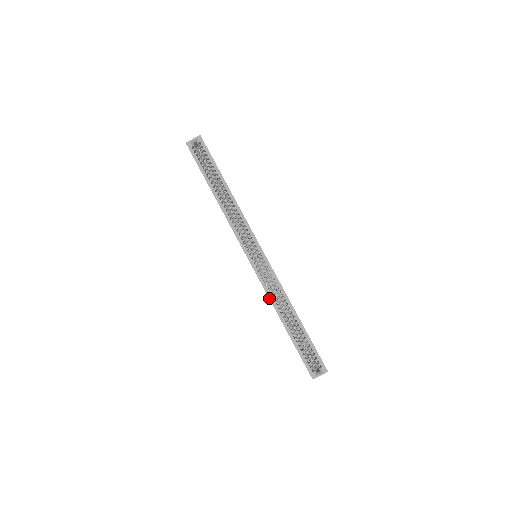
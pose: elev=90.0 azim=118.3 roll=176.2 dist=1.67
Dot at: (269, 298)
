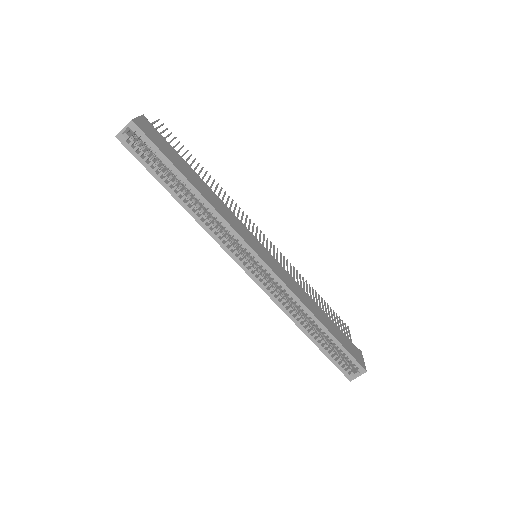
Dot at: (283, 311)
